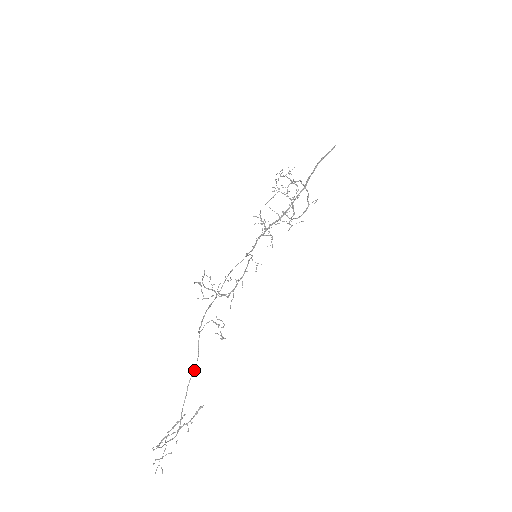
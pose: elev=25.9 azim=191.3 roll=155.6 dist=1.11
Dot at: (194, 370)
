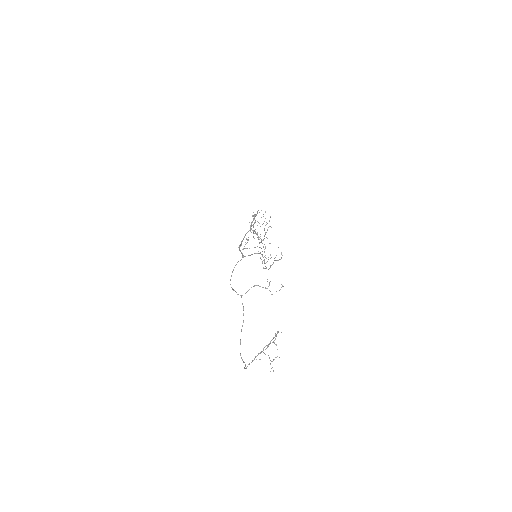
Dot at: occluded
